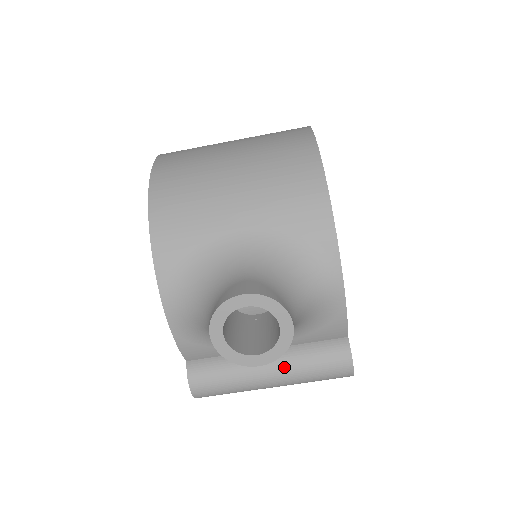
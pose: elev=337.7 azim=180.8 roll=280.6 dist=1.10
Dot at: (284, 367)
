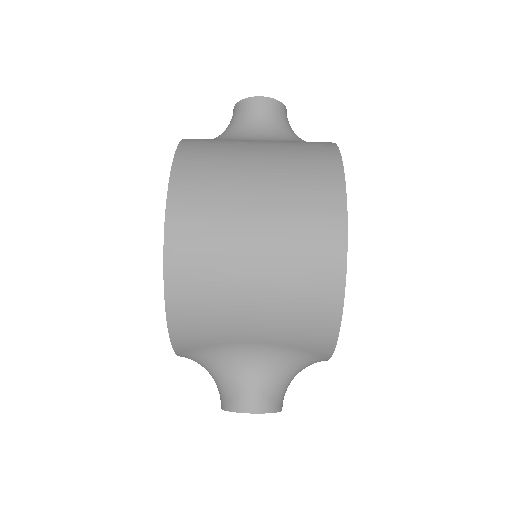
Dot at: occluded
